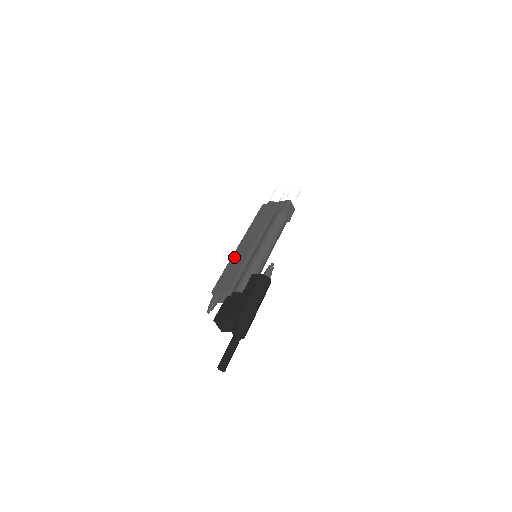
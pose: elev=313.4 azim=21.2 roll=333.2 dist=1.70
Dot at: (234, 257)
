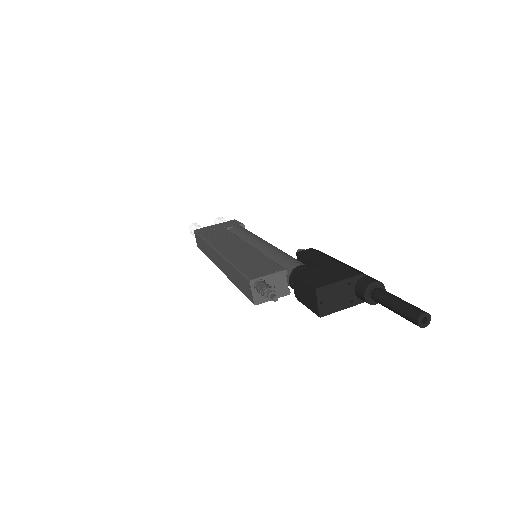
Dot at: (231, 255)
